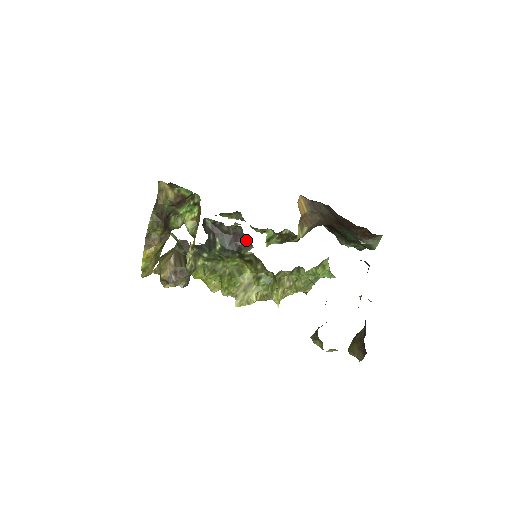
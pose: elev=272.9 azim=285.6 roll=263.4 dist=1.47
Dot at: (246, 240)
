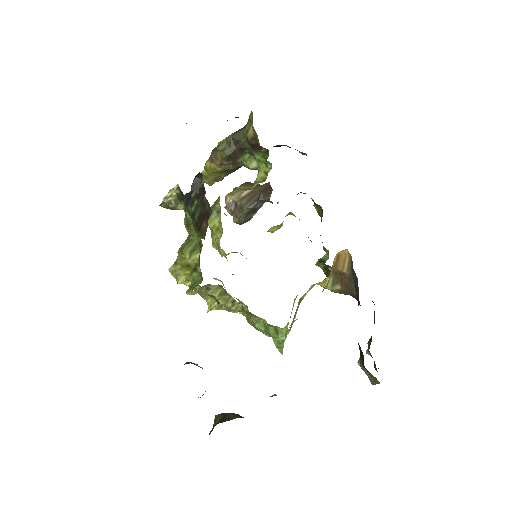
Dot at: occluded
